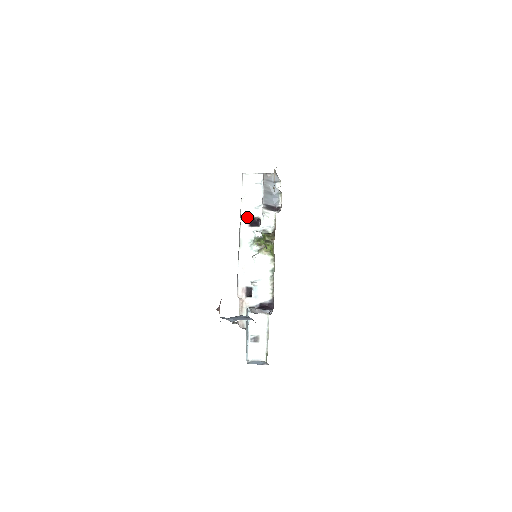
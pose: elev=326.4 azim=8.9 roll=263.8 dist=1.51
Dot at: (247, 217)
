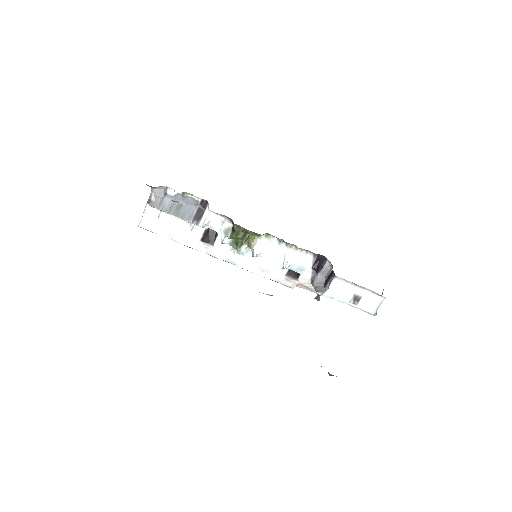
Dot at: (200, 243)
